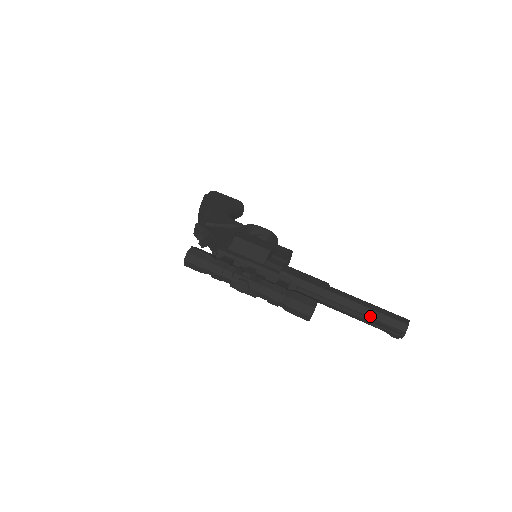
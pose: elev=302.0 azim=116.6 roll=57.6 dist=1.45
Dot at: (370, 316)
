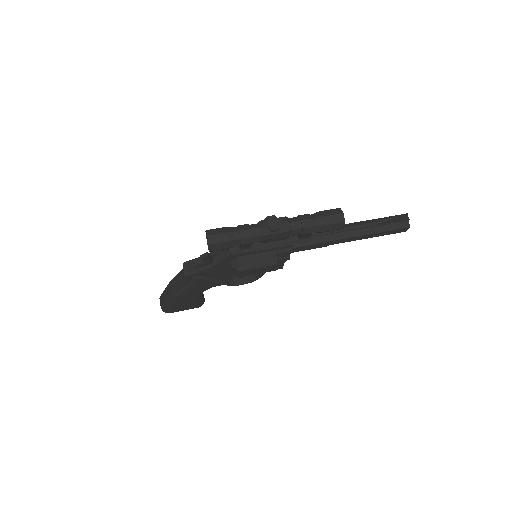
Dot at: (377, 222)
